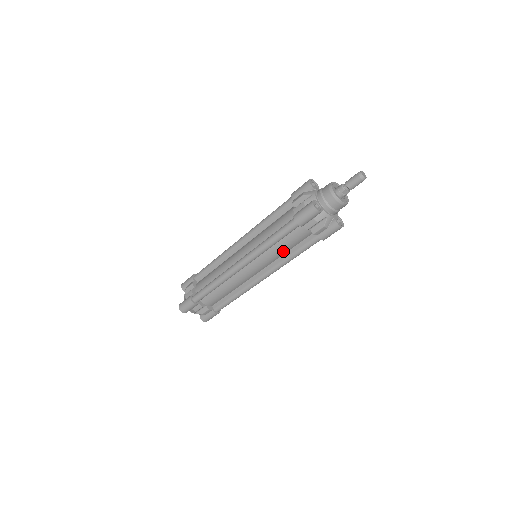
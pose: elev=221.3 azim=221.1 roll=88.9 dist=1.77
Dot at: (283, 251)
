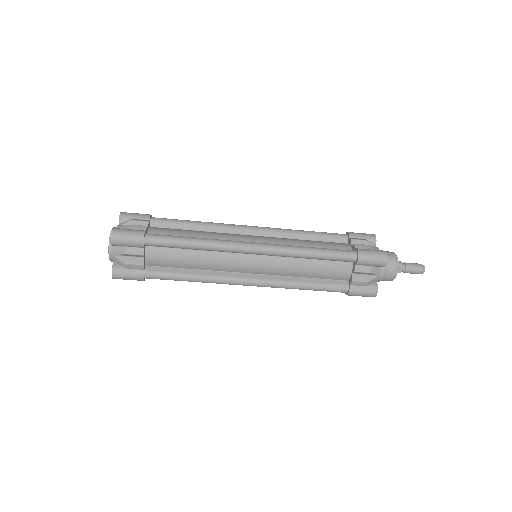
Dot at: (303, 273)
